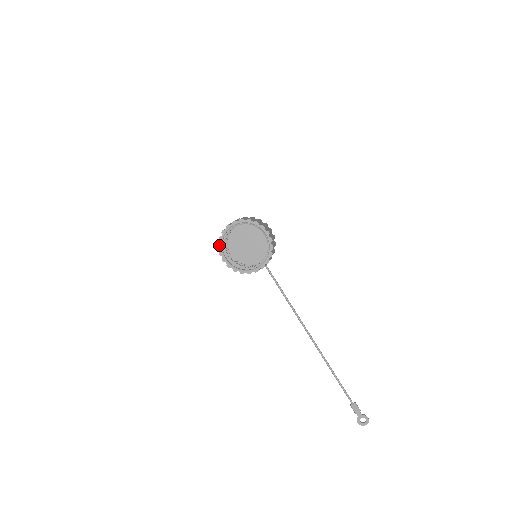
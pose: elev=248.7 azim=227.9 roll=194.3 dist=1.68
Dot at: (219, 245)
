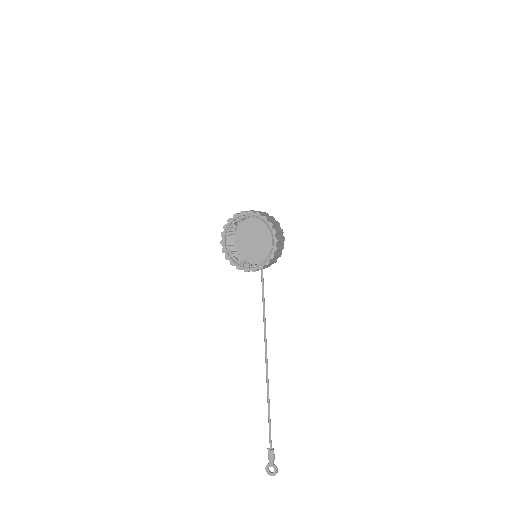
Dot at: (225, 226)
